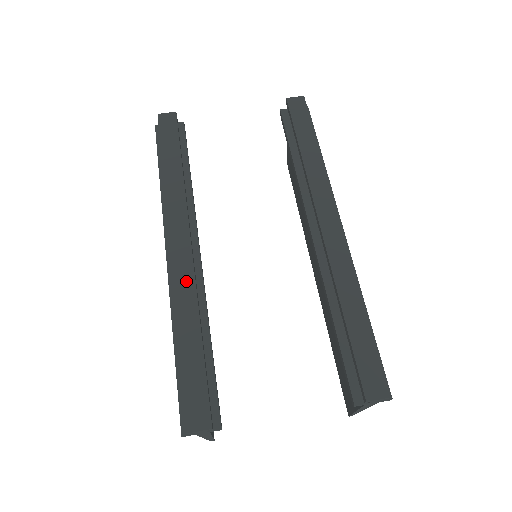
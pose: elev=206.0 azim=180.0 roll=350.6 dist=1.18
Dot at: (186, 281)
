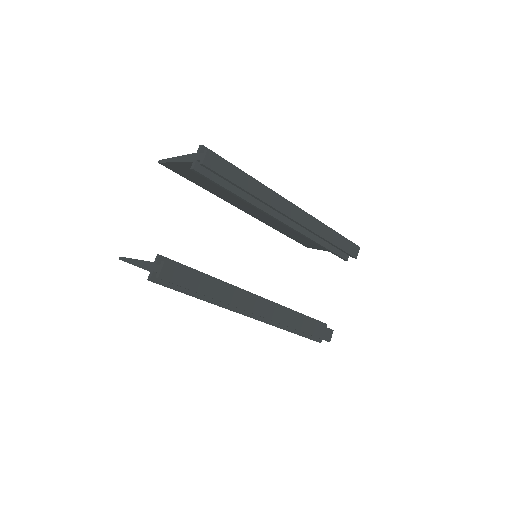
Dot at: (280, 315)
